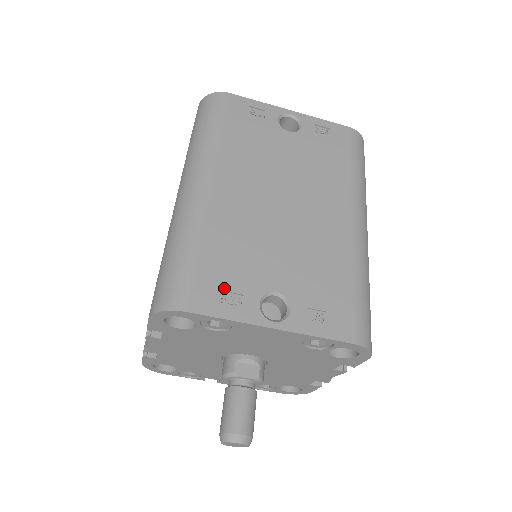
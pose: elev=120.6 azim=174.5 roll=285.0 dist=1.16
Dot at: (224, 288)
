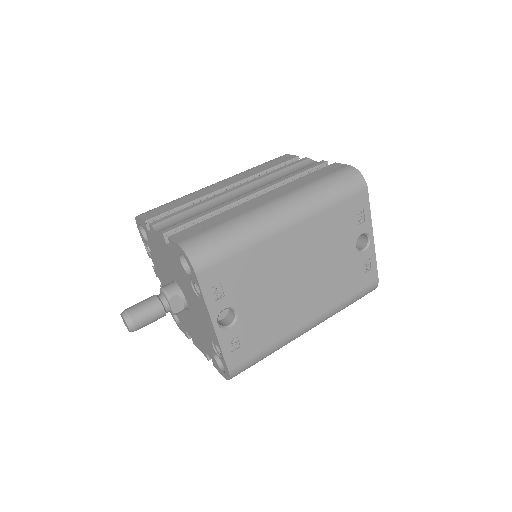
Dot at: (223, 283)
